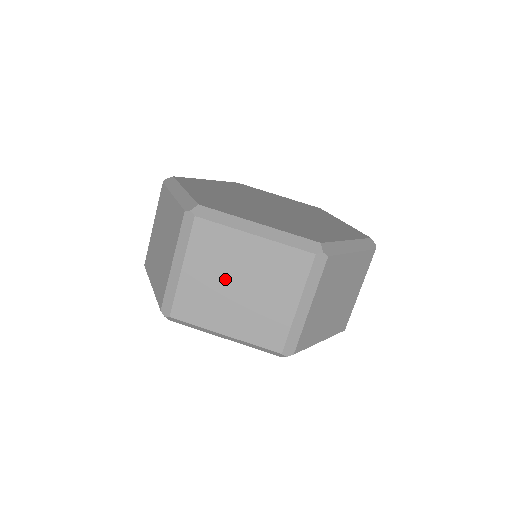
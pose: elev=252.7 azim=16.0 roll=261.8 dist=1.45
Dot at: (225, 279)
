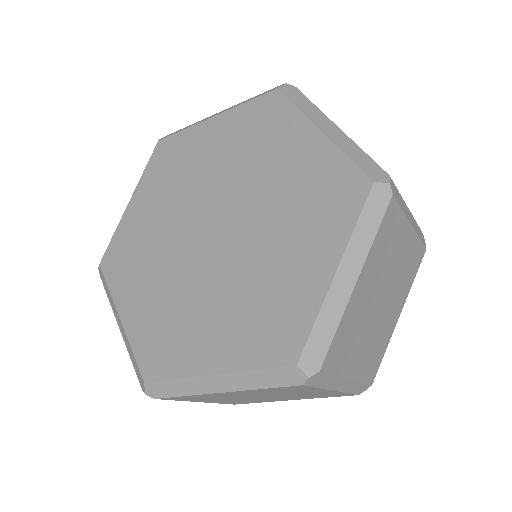
Dot at: (242, 398)
